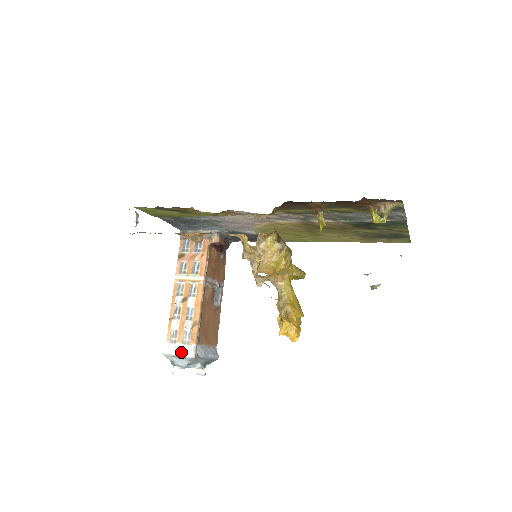
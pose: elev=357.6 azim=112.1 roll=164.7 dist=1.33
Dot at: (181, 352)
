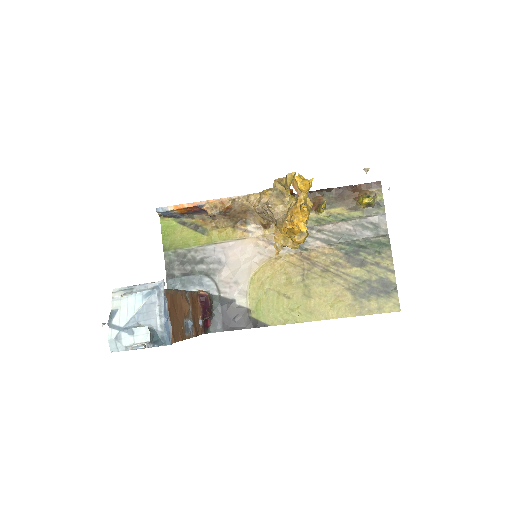
Dot at: (142, 287)
